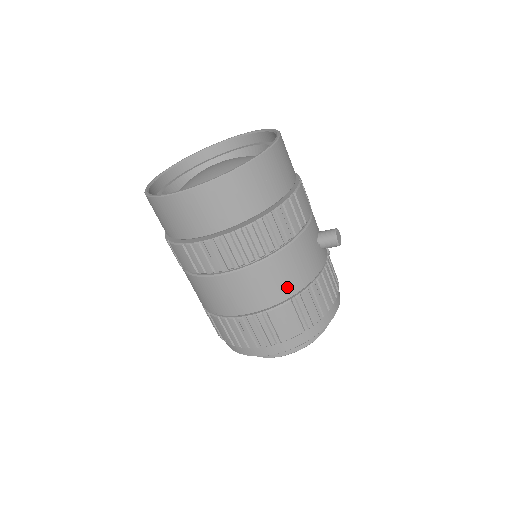
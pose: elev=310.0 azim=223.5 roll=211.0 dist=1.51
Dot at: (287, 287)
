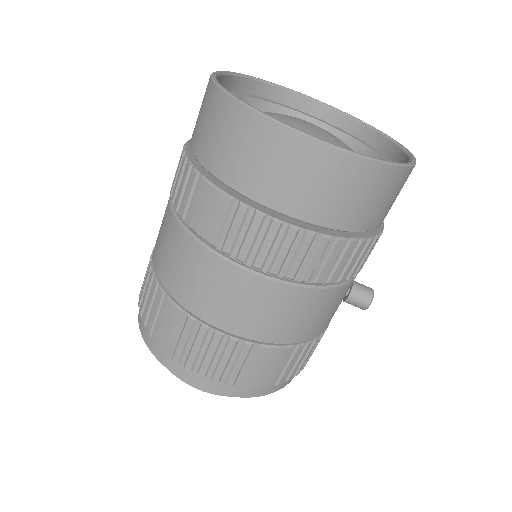
Dot at: (303, 330)
